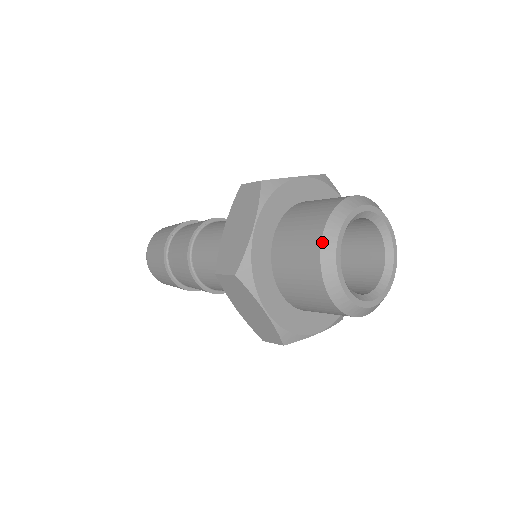
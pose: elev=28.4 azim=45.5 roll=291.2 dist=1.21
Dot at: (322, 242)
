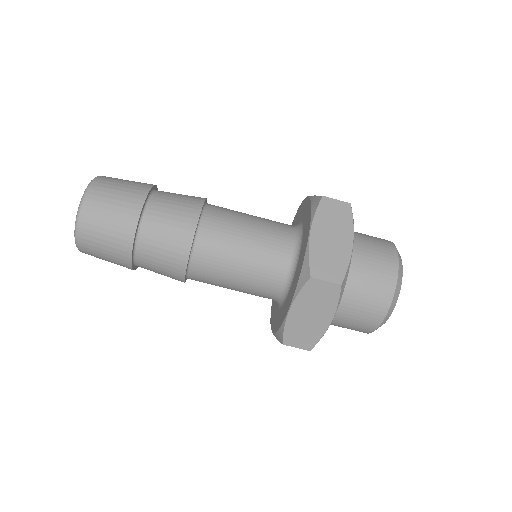
Dot at: (398, 275)
